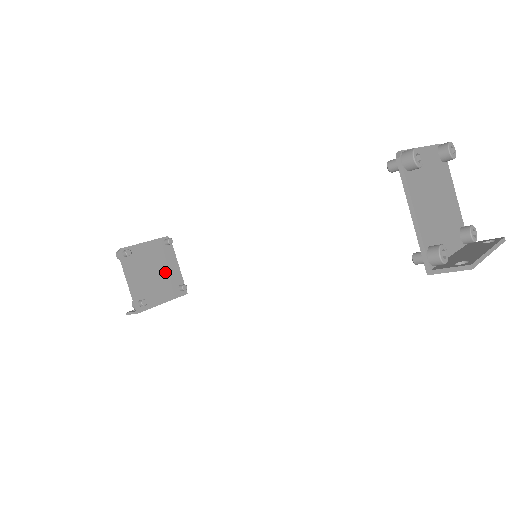
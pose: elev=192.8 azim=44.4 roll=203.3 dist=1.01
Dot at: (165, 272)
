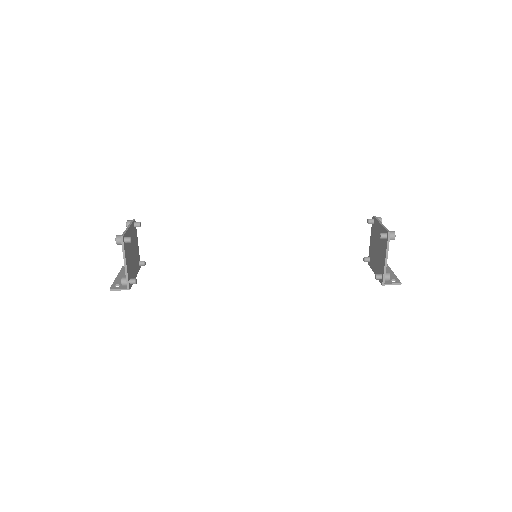
Dot at: (135, 251)
